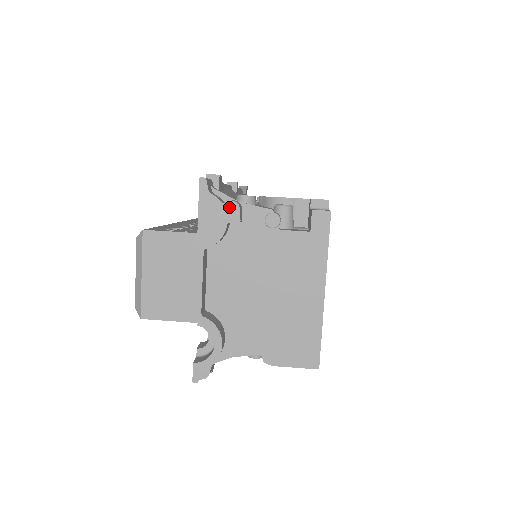
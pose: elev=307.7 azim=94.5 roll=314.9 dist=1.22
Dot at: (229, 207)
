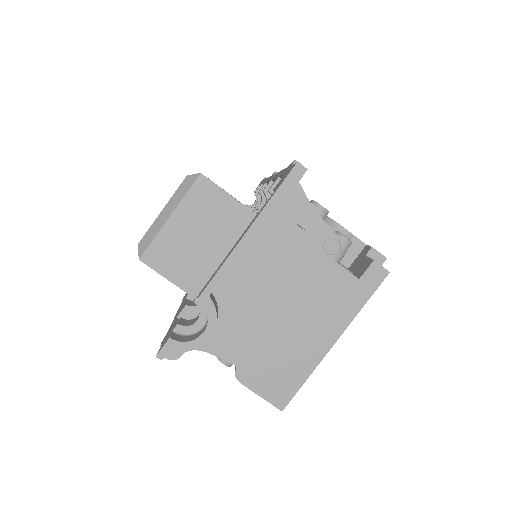
Dot at: (307, 209)
